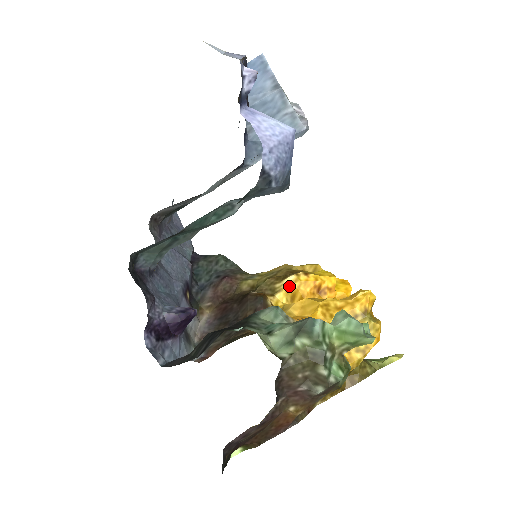
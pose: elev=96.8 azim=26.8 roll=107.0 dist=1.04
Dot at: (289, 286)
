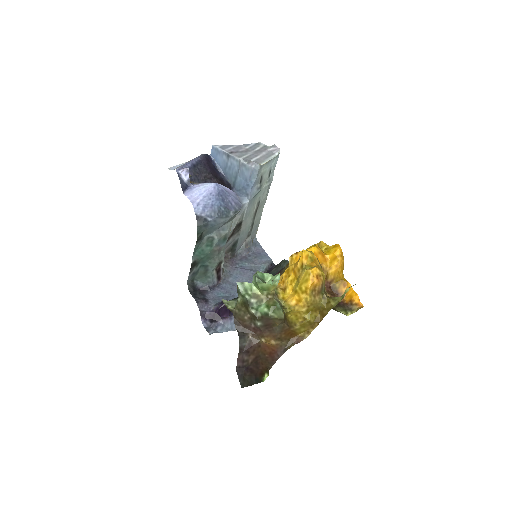
Dot at: occluded
